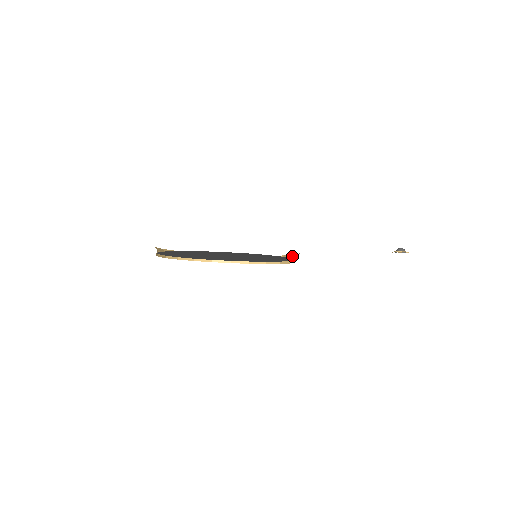
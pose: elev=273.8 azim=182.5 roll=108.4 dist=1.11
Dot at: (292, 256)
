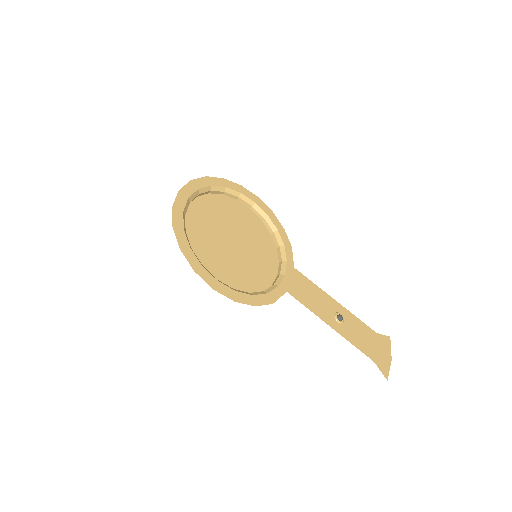
Dot at: (282, 246)
